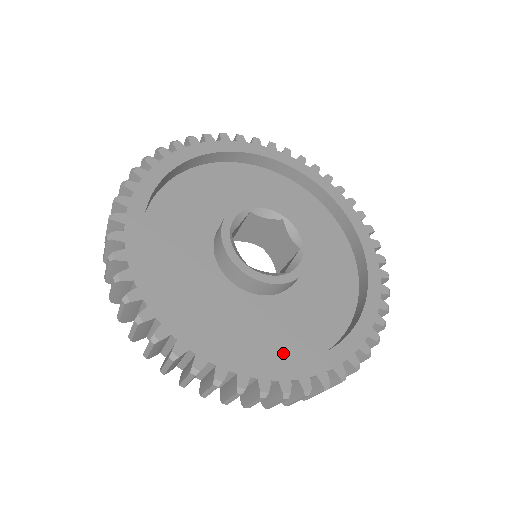
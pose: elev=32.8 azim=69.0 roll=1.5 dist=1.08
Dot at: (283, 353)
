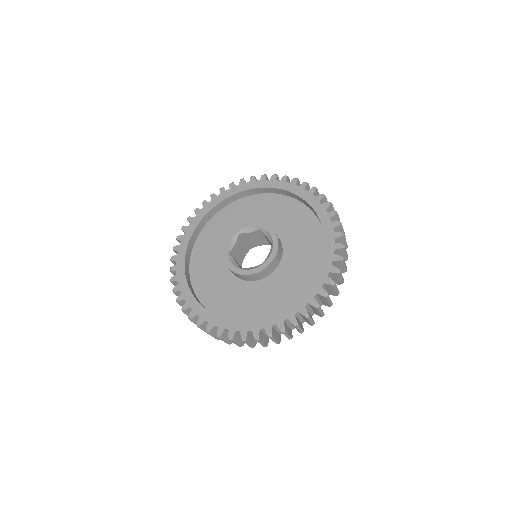
Dot at: (274, 311)
